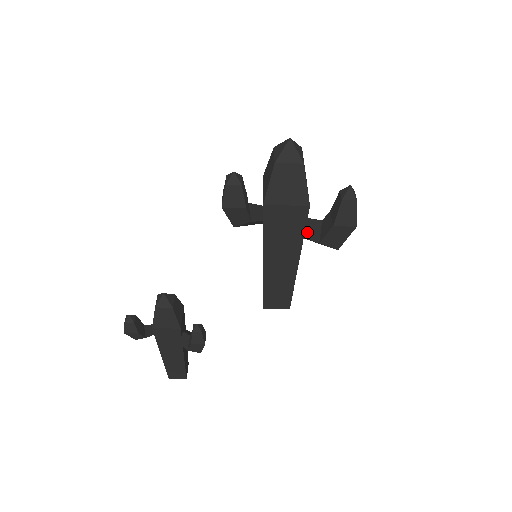
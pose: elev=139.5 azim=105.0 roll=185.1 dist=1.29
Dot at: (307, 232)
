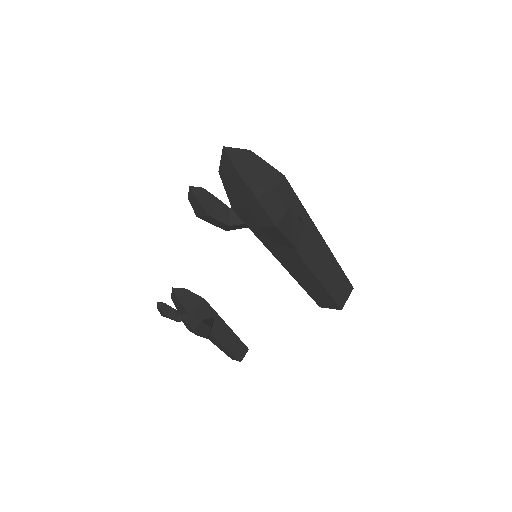
Dot at: occluded
